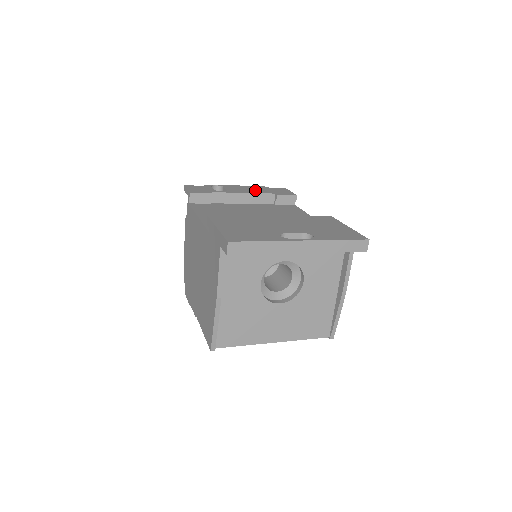
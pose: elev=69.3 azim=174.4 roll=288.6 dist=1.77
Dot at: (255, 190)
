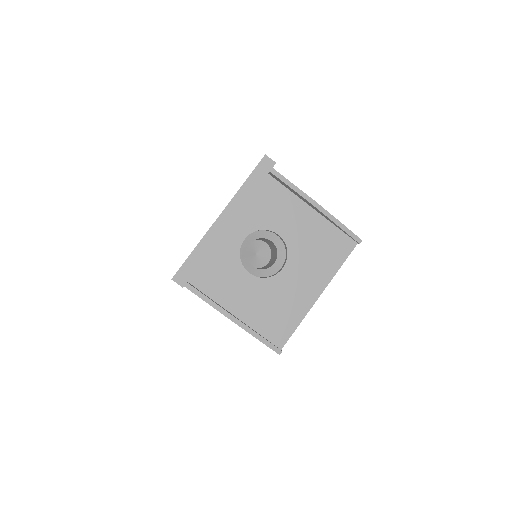
Dot at: occluded
